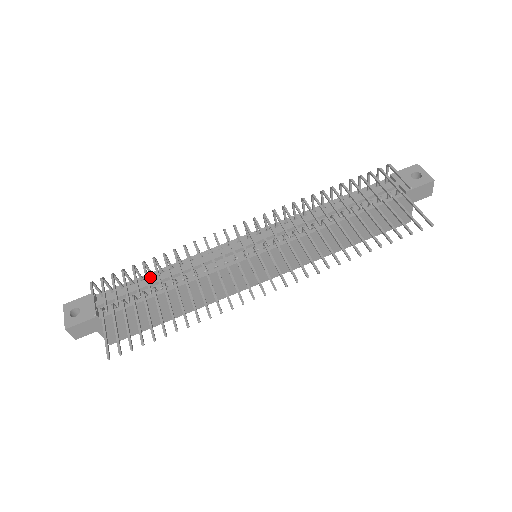
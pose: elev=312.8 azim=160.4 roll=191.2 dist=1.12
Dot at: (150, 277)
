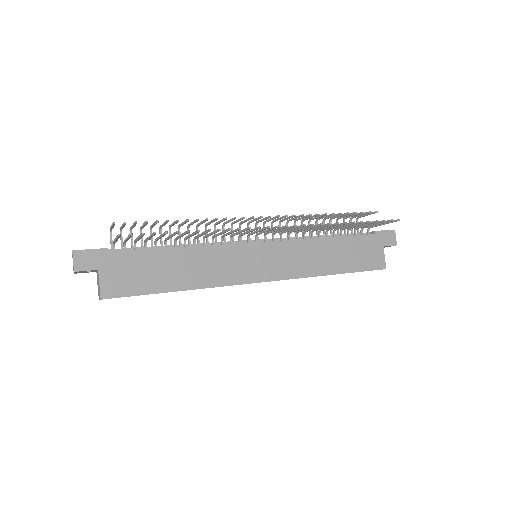
Dot at: occluded
